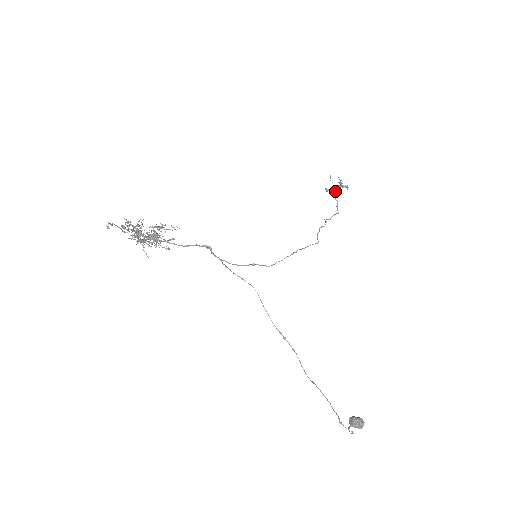
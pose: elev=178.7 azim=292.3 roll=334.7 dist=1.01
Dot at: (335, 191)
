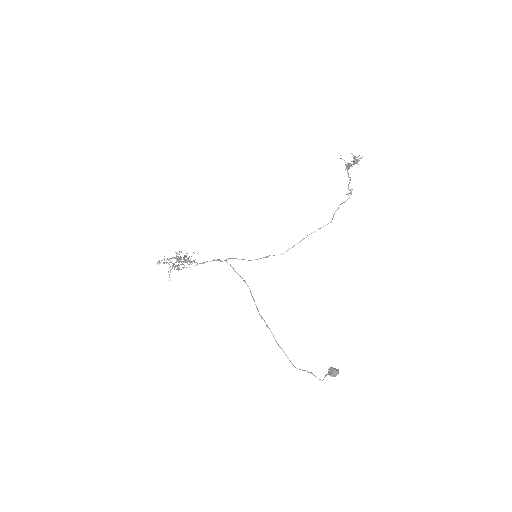
Dot at: (347, 169)
